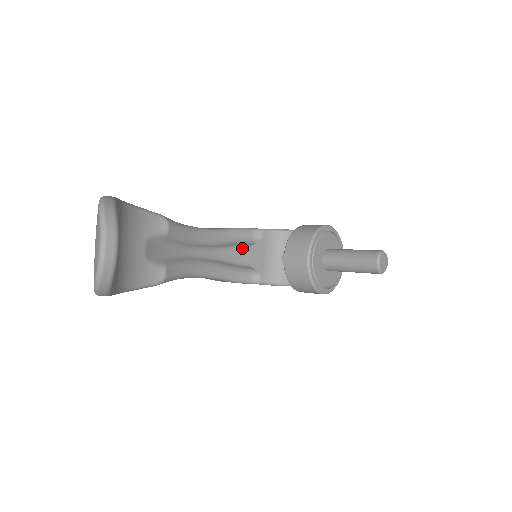
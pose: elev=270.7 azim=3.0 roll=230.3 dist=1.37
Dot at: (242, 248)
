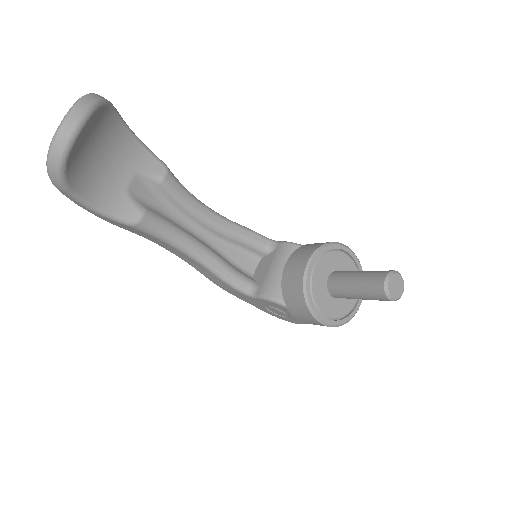
Dot at: (250, 255)
